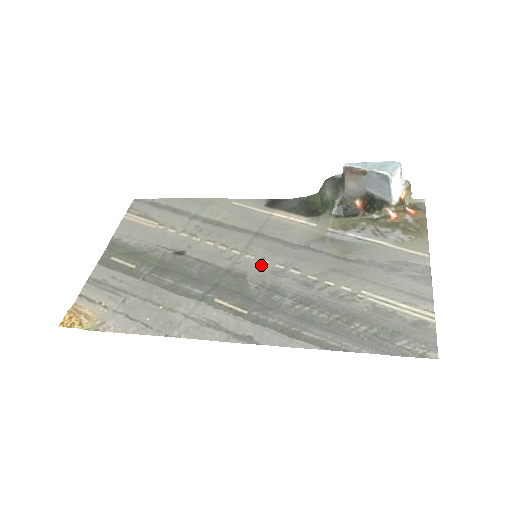
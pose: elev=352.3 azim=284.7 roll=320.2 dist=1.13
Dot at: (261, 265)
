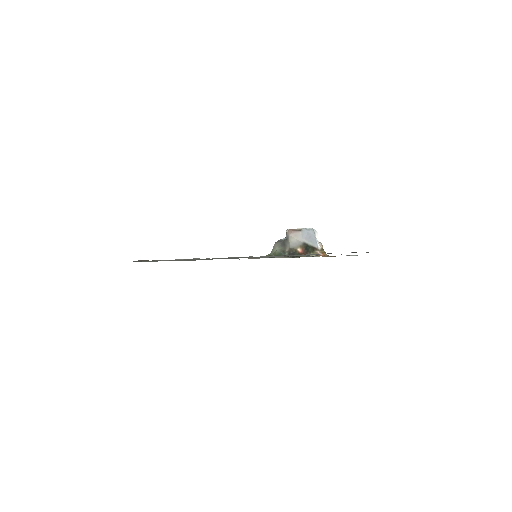
Dot at: occluded
